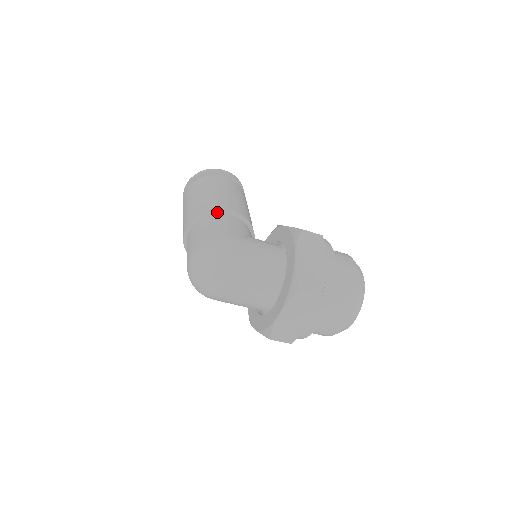
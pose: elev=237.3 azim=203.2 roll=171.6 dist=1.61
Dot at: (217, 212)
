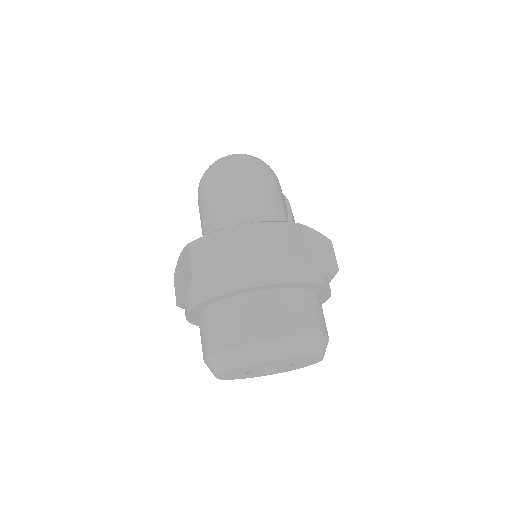
Dot at: occluded
